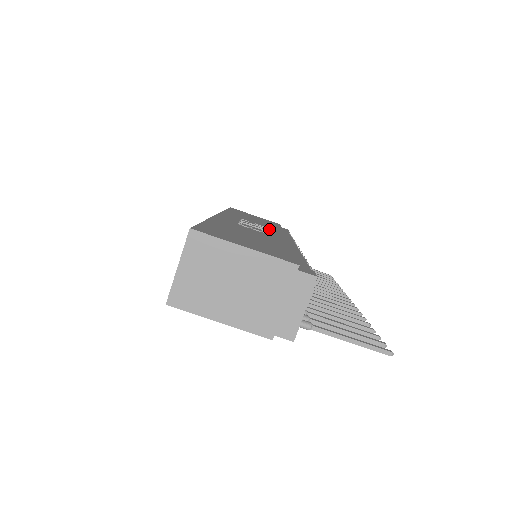
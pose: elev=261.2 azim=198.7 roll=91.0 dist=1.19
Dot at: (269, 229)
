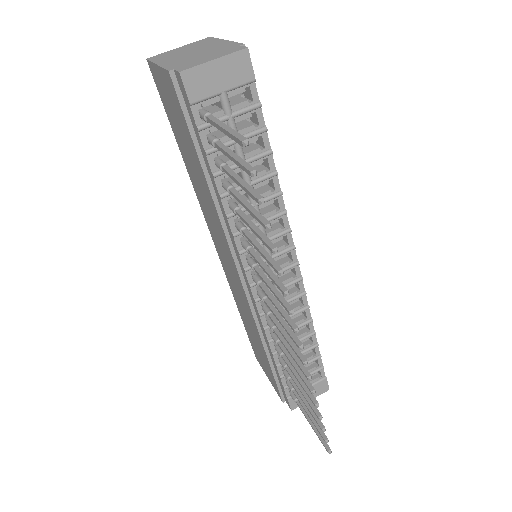
Dot at: occluded
